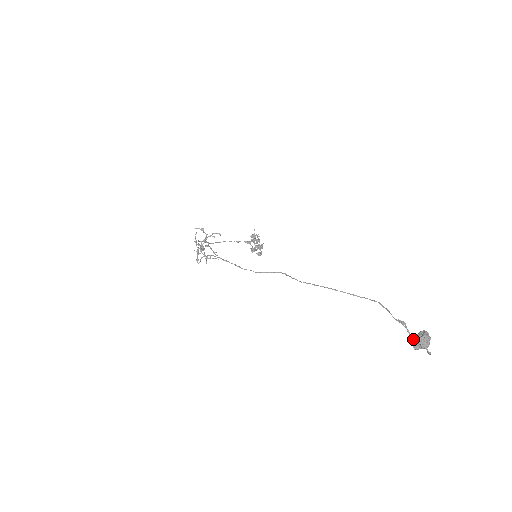
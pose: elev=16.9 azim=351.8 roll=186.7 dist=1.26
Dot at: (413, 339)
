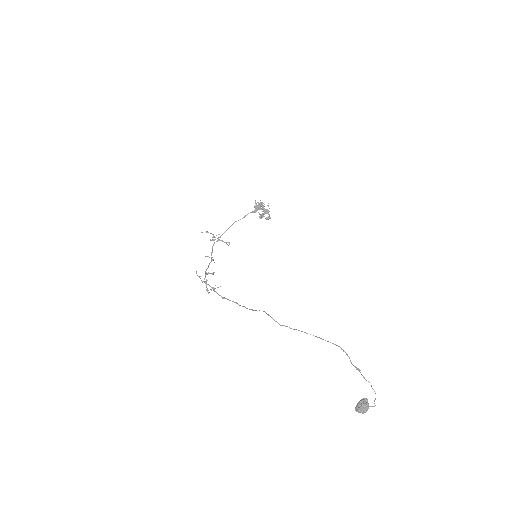
Dot at: occluded
